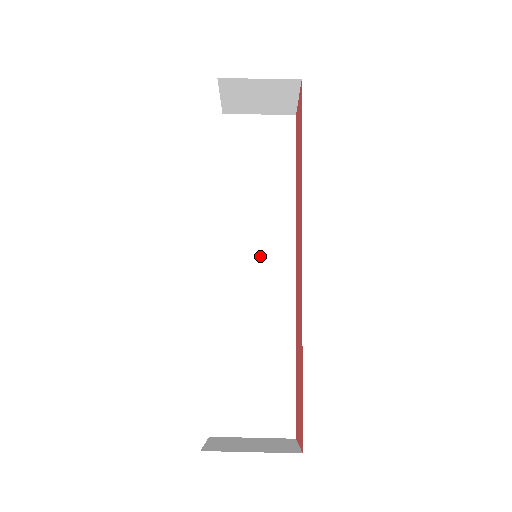
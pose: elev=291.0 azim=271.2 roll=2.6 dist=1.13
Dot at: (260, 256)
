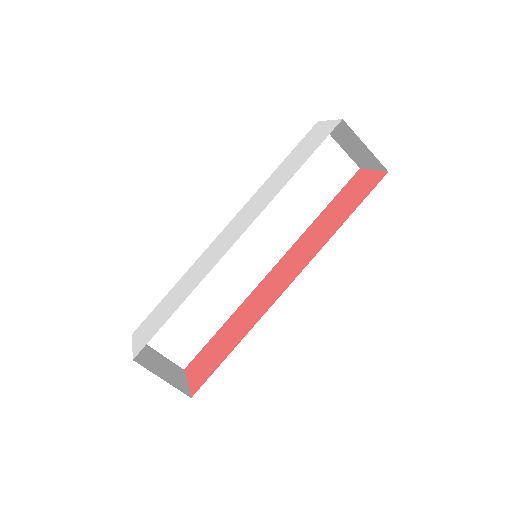
Dot at: (255, 247)
